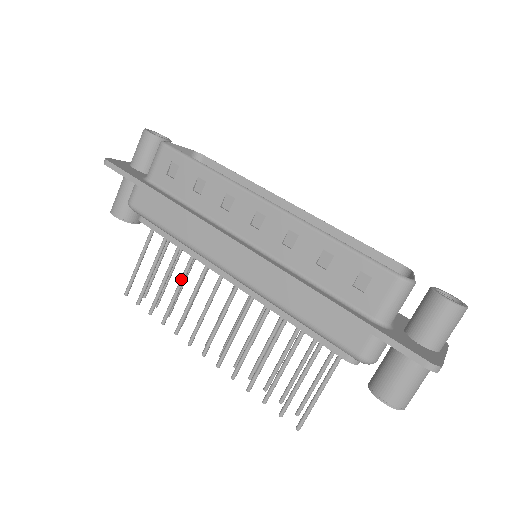
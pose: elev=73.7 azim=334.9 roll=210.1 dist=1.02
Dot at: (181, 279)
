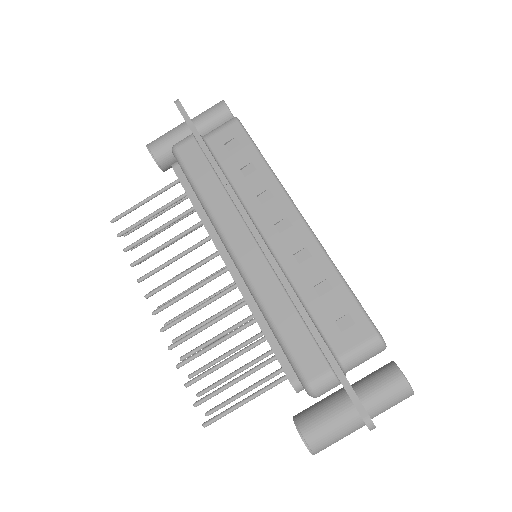
Dot at: (176, 237)
